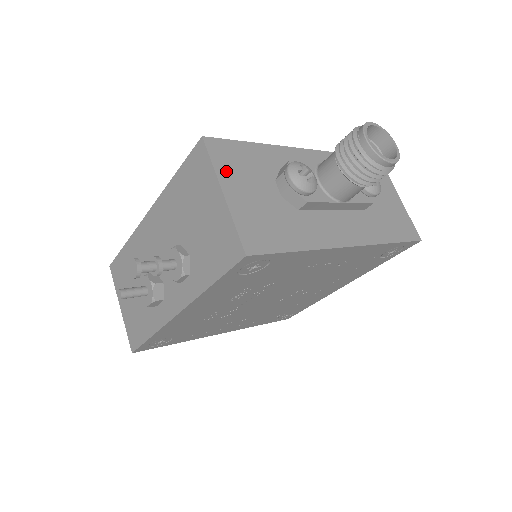
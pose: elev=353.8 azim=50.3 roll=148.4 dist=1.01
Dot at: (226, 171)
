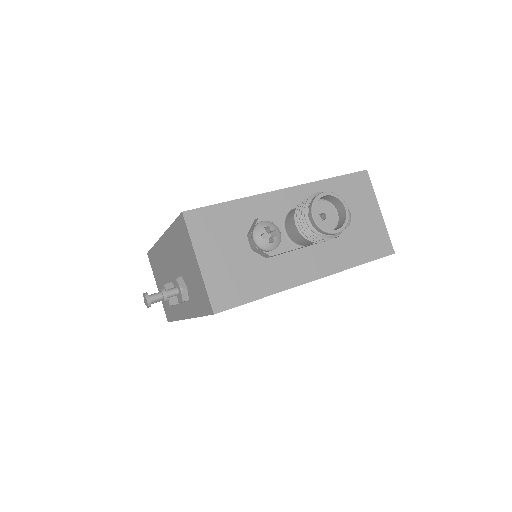
Dot at: (202, 240)
